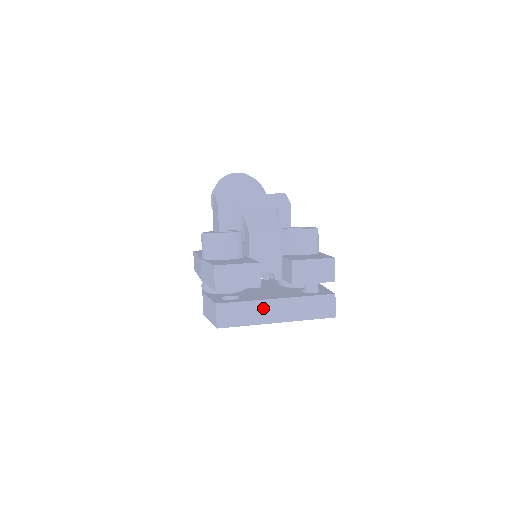
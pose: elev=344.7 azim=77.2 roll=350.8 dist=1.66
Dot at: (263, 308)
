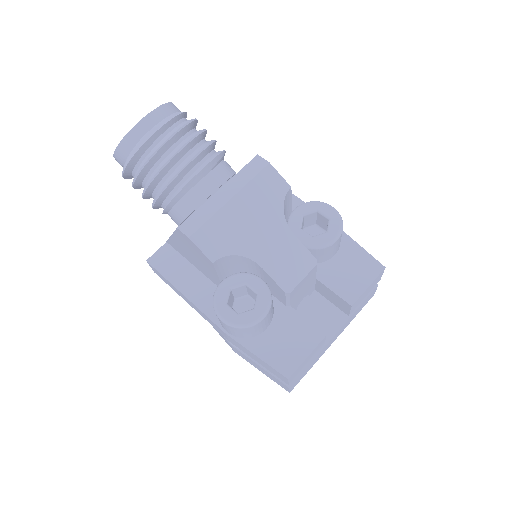
Dot at: (324, 349)
